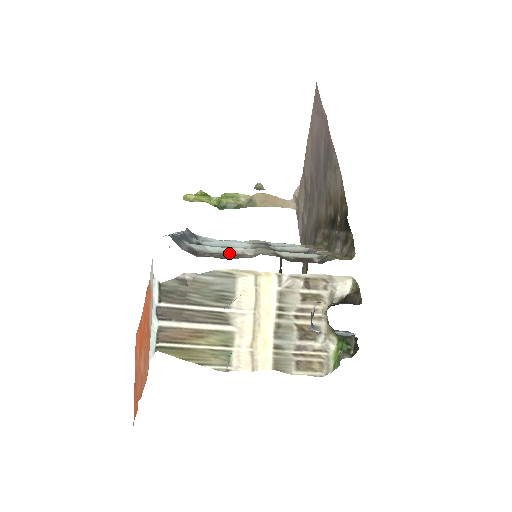
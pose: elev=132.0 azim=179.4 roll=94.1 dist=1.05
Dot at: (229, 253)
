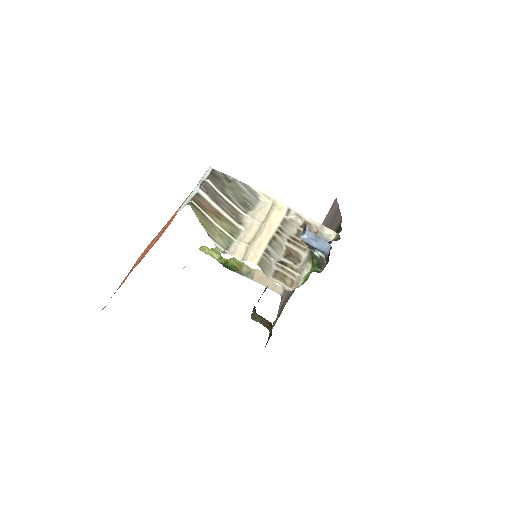
Dot at: occluded
